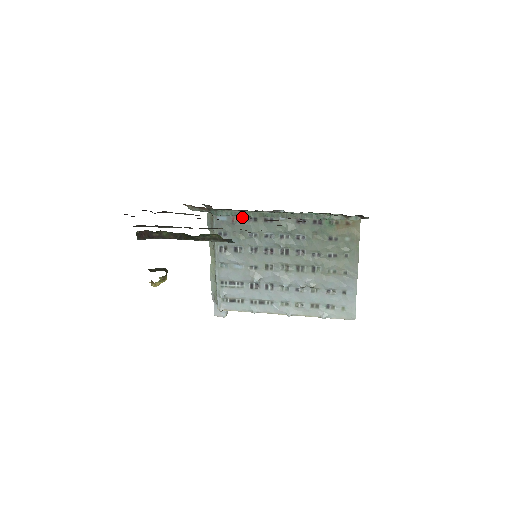
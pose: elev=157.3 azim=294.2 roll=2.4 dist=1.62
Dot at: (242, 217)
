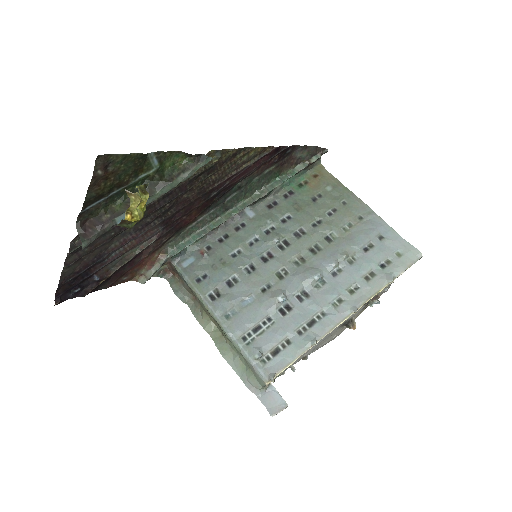
Dot at: (210, 245)
